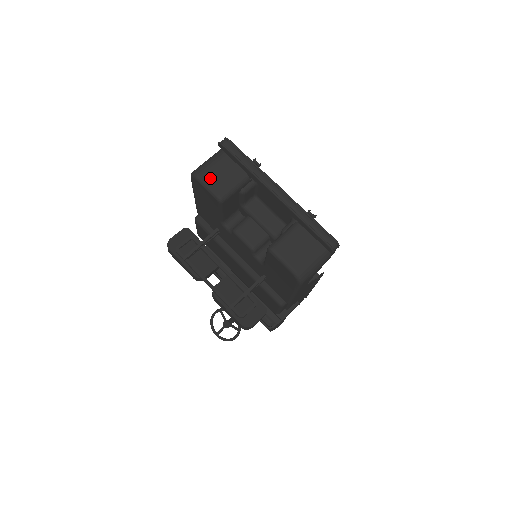
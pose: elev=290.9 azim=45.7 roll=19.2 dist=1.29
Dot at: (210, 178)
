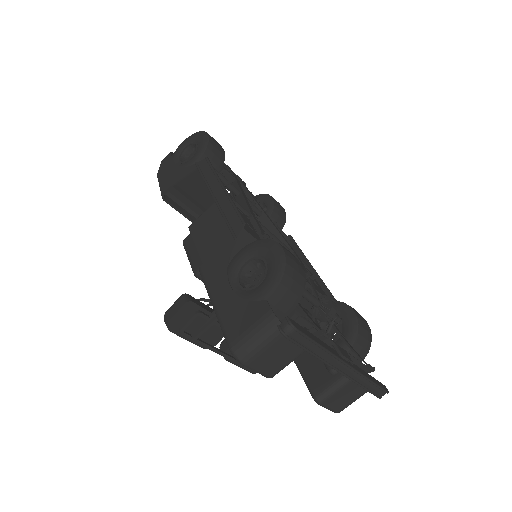
Dot at: (261, 364)
